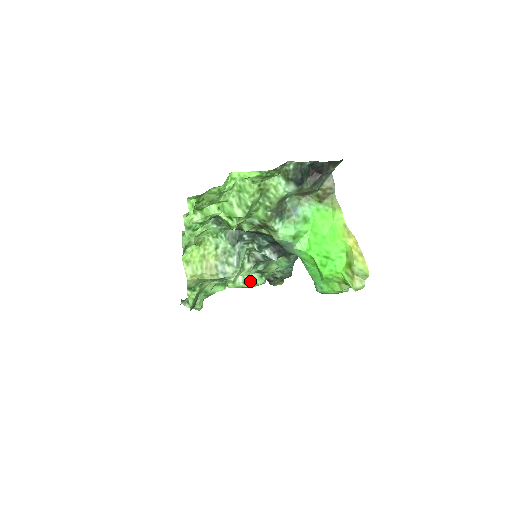
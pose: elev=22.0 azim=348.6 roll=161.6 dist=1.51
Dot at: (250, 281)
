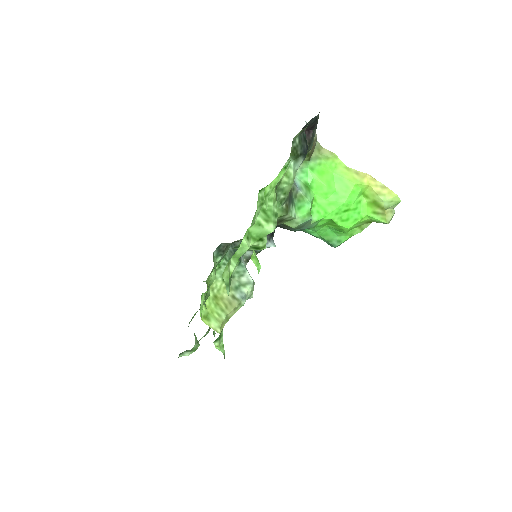
Dot at: occluded
